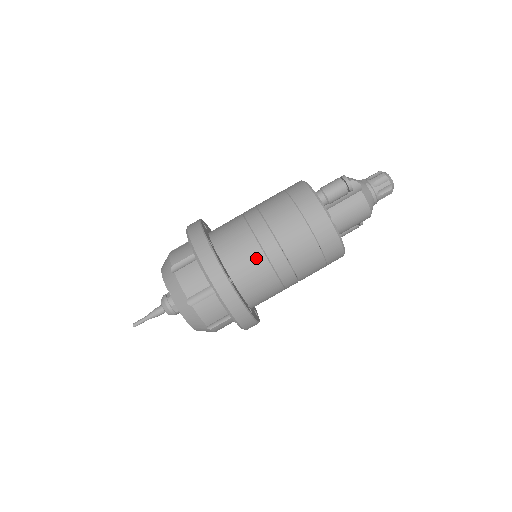
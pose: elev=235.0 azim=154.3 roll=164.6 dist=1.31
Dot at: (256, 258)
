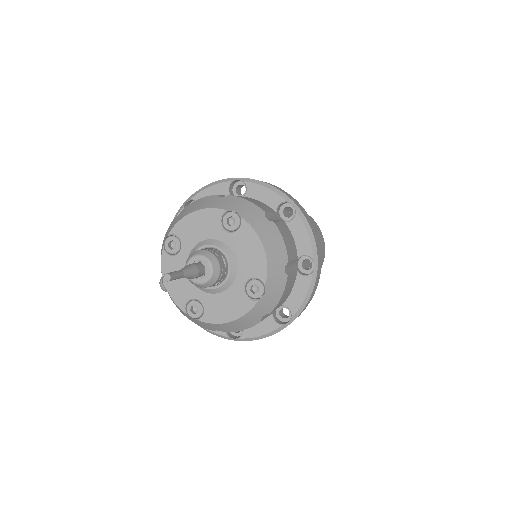
Dot at: (290, 215)
